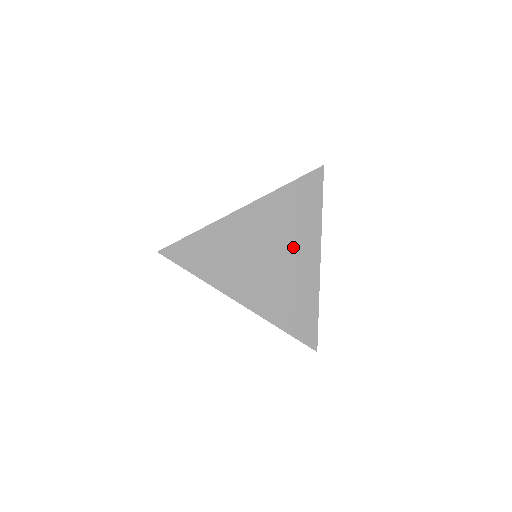
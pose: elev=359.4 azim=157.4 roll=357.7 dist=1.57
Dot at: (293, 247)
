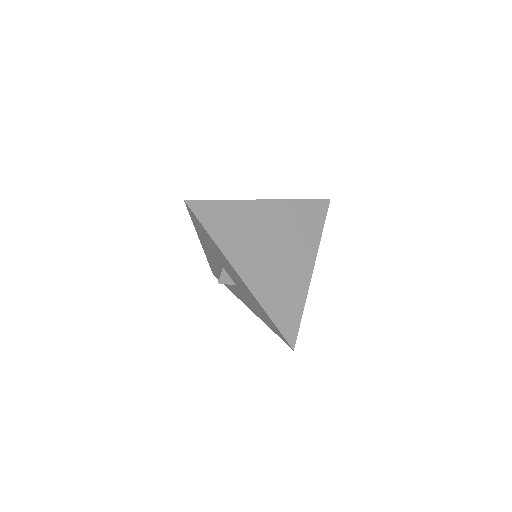
Dot at: (293, 249)
